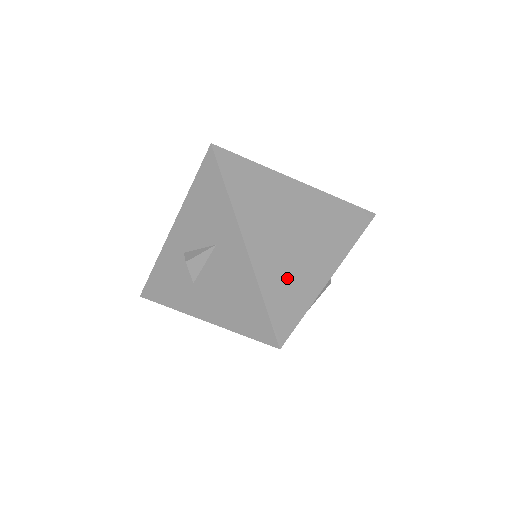
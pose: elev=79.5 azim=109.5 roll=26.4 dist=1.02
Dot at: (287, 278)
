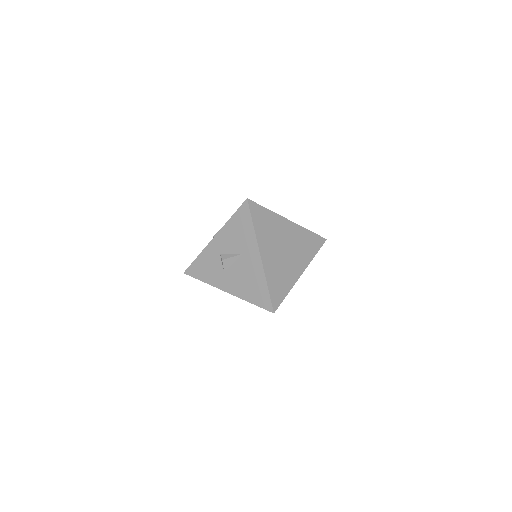
Dot at: (280, 276)
